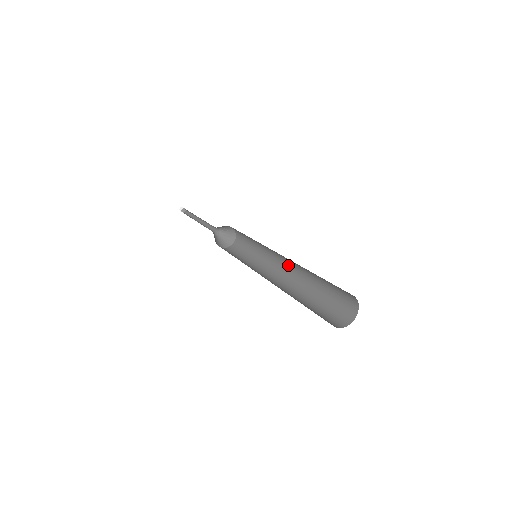
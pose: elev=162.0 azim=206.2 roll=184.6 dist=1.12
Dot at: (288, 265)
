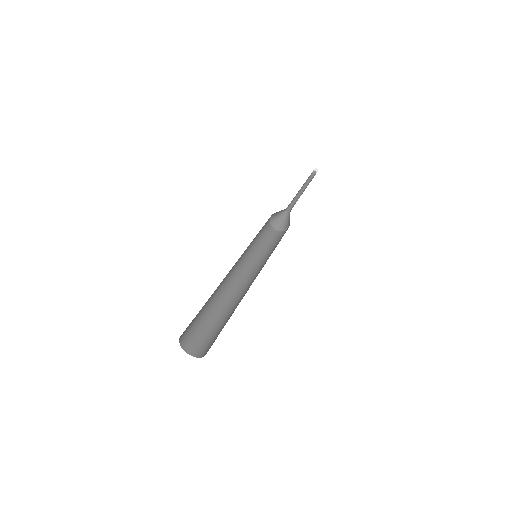
Dot at: occluded
